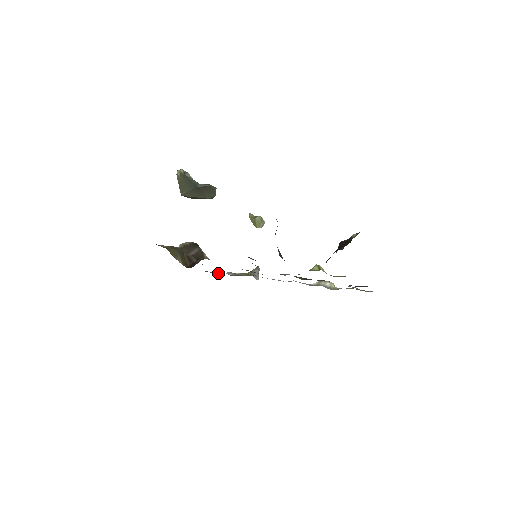
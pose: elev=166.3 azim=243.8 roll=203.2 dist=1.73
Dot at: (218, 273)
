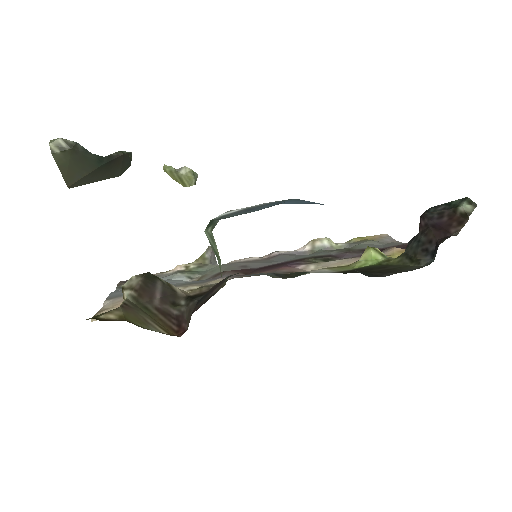
Dot at: occluded
